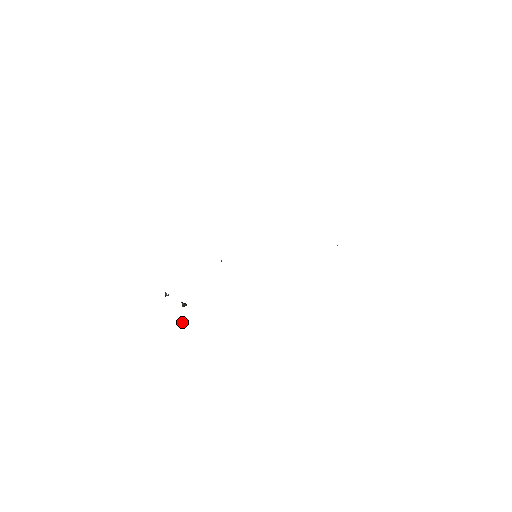
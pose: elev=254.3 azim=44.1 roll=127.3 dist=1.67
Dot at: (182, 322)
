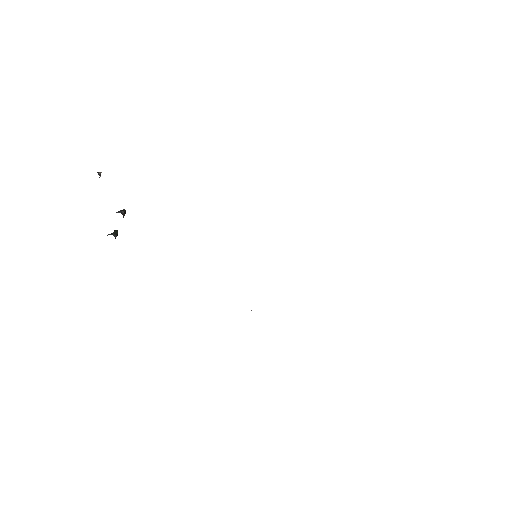
Dot at: occluded
